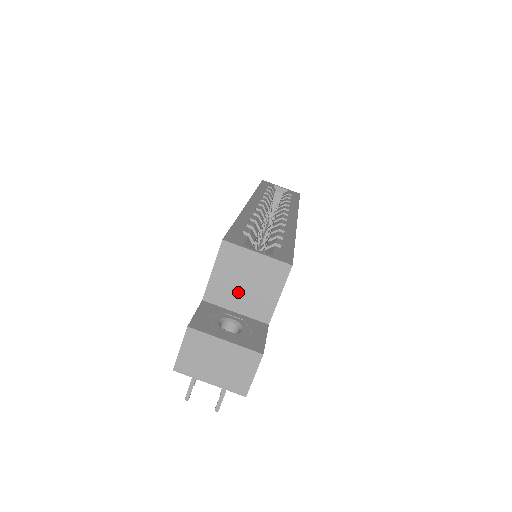
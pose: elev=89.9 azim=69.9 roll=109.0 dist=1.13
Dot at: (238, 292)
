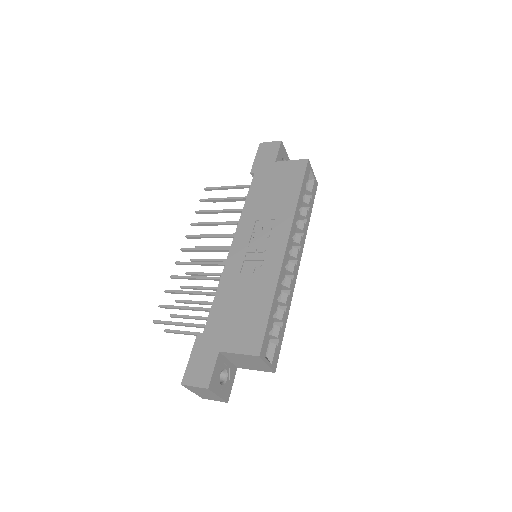
Dot at: (240, 360)
